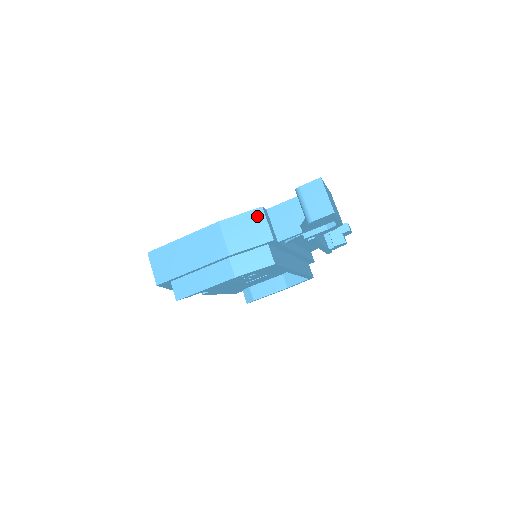
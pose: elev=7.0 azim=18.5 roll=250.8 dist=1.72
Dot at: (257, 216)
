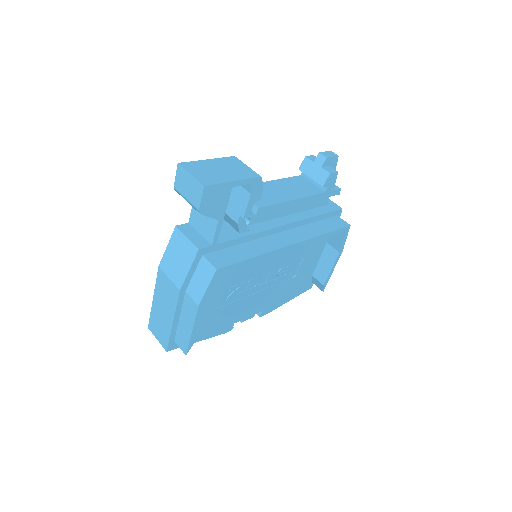
Dot at: (177, 238)
